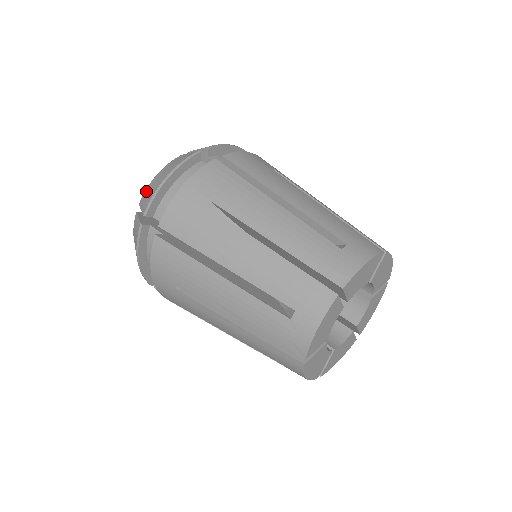
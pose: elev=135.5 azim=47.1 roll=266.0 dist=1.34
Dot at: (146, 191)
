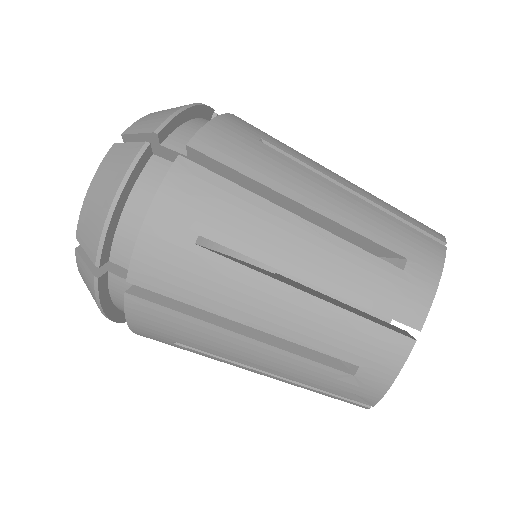
Dot at: (81, 220)
